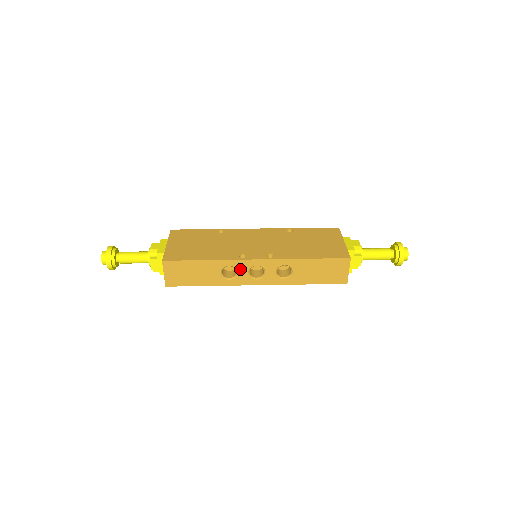
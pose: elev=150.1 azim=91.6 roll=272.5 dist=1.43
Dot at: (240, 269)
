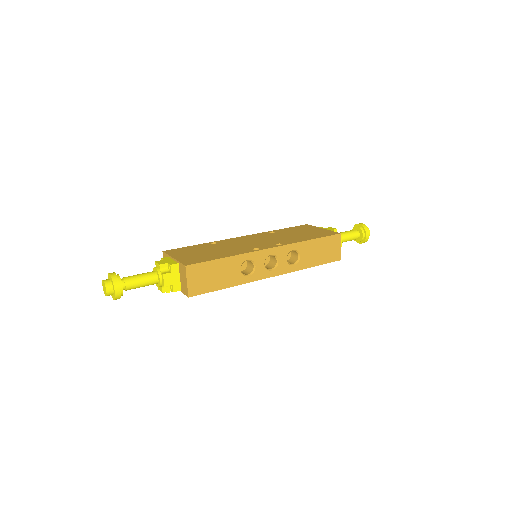
Dot at: (257, 262)
